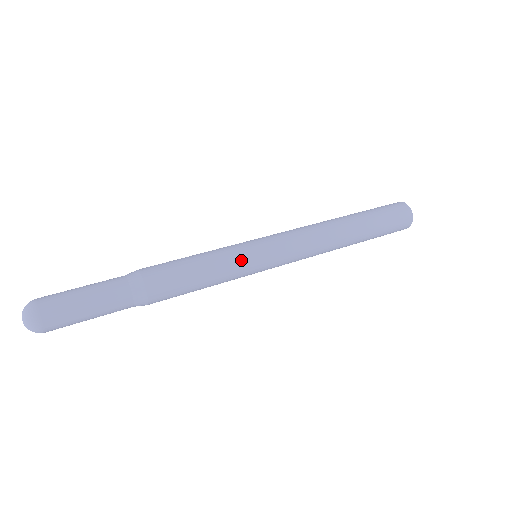
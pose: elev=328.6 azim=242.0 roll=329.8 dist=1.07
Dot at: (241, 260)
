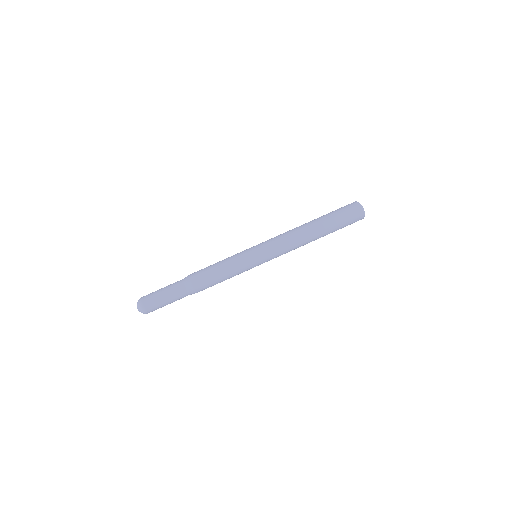
Dot at: (247, 270)
